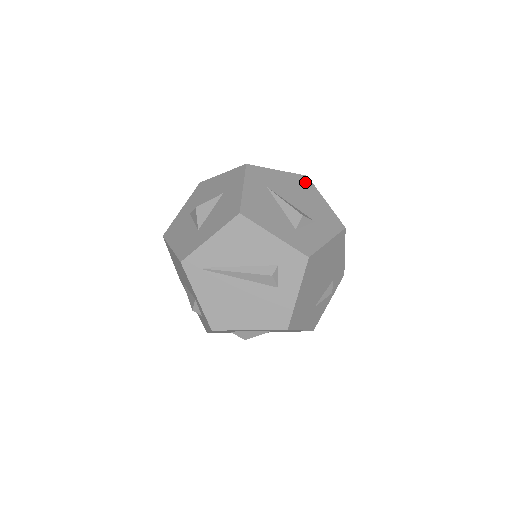
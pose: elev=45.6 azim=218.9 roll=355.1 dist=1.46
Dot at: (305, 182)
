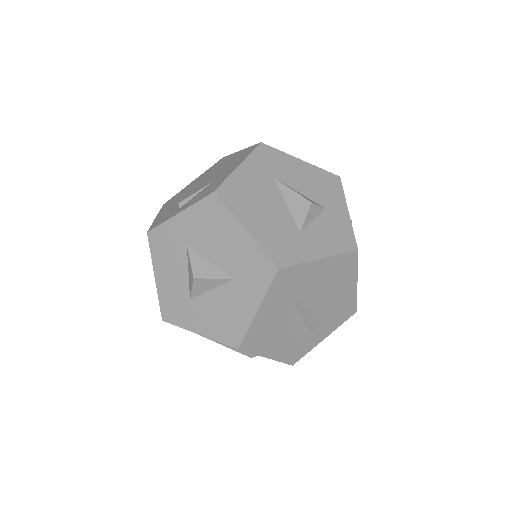
Dot at: (348, 264)
